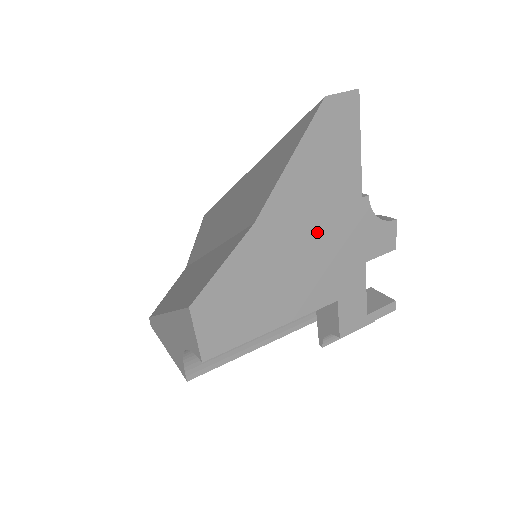
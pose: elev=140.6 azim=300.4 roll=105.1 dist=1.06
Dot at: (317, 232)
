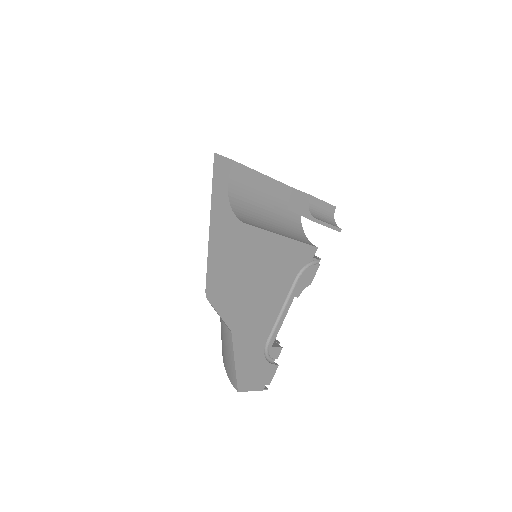
Dot at: occluded
